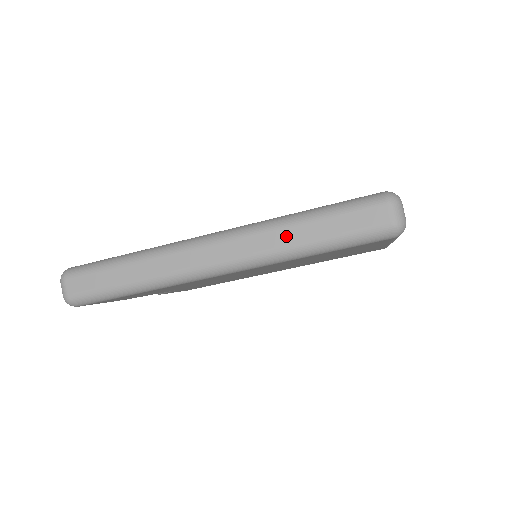
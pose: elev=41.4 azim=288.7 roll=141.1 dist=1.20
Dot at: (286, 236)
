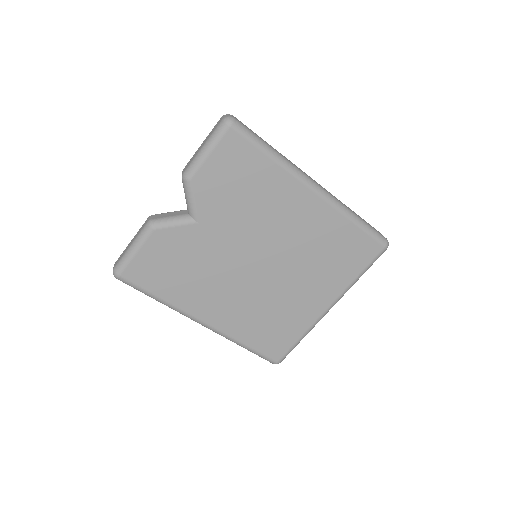
Dot at: (348, 207)
